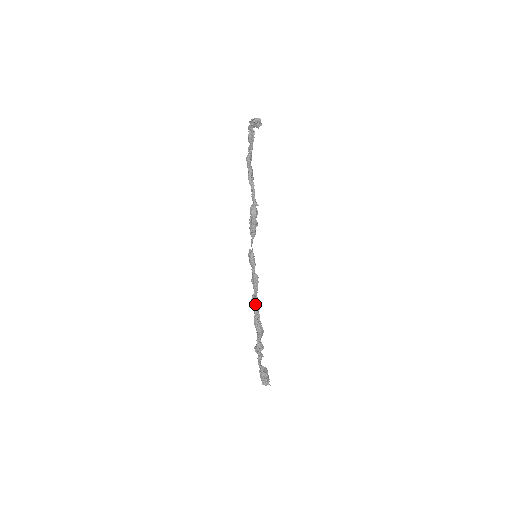
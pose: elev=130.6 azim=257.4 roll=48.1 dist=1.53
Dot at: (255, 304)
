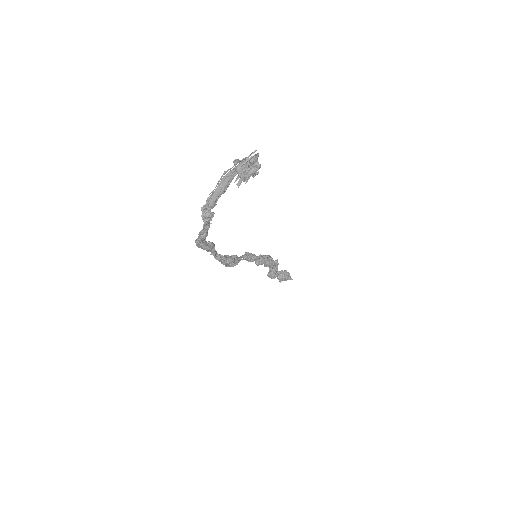
Dot at: (264, 264)
